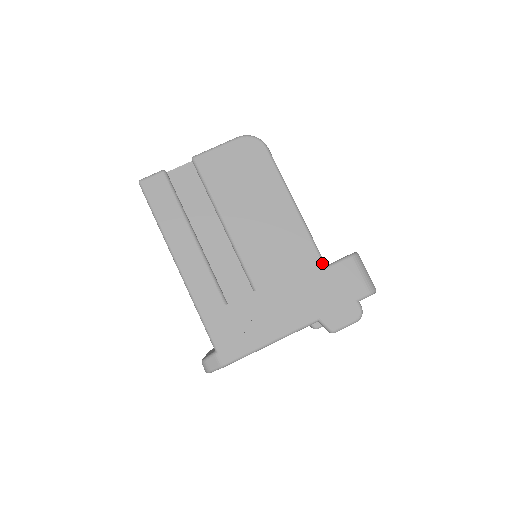
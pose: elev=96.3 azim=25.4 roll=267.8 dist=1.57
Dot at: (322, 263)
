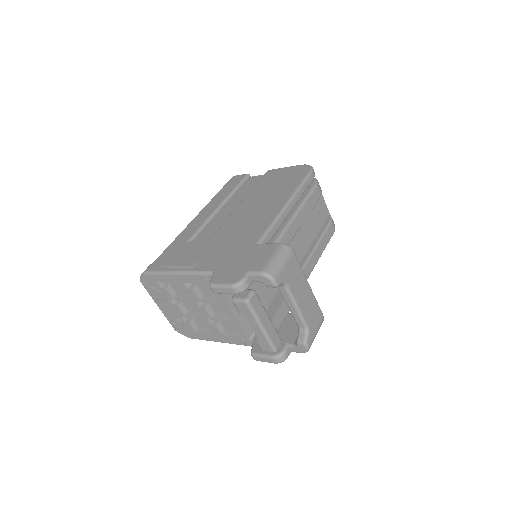
Dot at: (258, 240)
